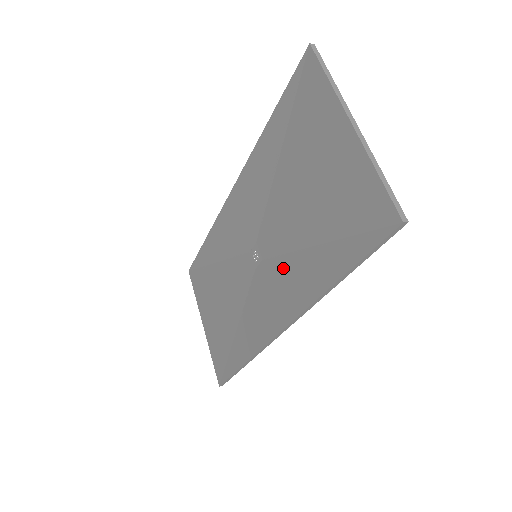
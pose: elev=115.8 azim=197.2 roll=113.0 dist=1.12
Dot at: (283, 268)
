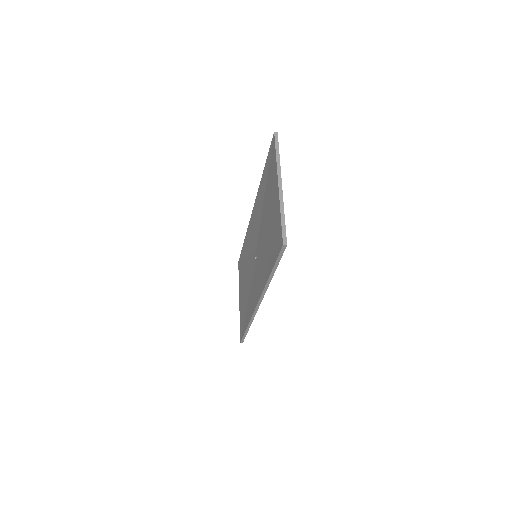
Dot at: (260, 265)
